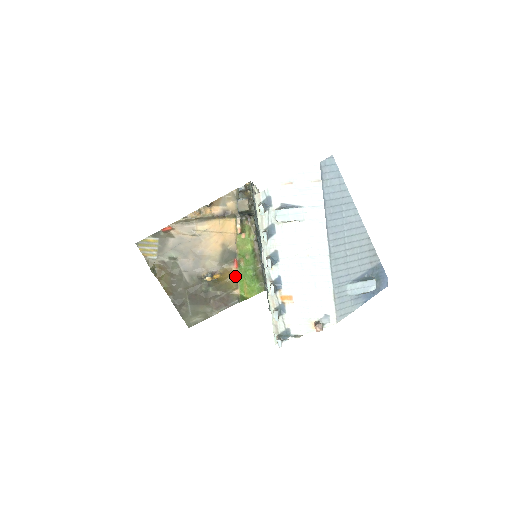
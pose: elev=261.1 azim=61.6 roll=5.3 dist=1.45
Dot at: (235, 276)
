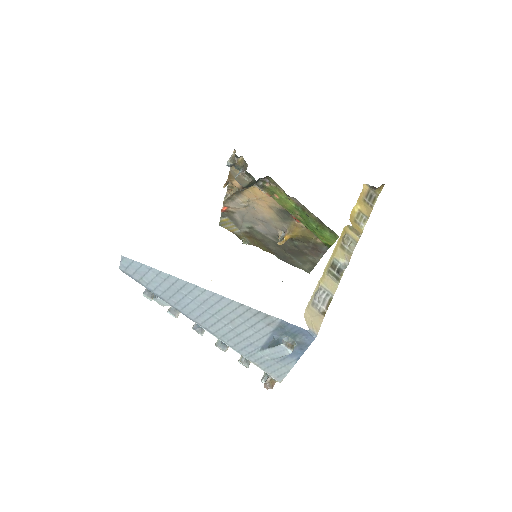
Dot at: (305, 228)
